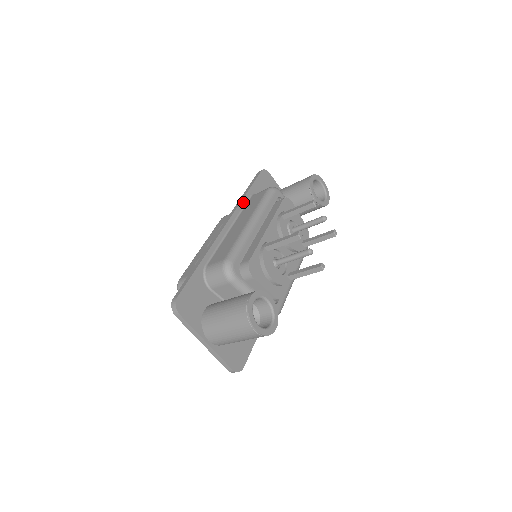
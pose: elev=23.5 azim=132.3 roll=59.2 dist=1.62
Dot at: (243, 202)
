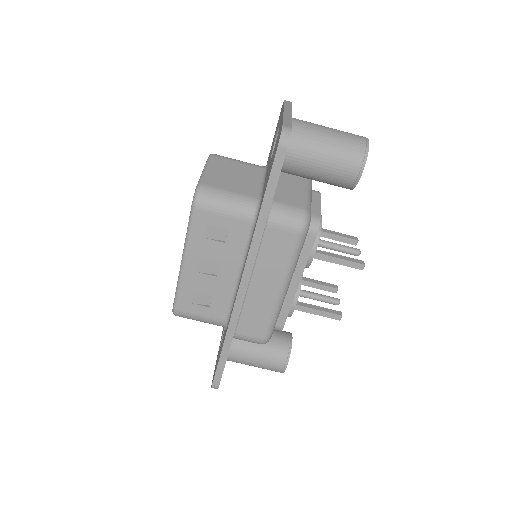
Dot at: occluded
